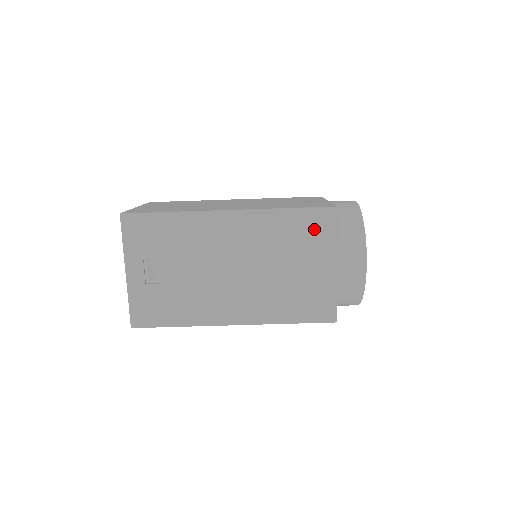
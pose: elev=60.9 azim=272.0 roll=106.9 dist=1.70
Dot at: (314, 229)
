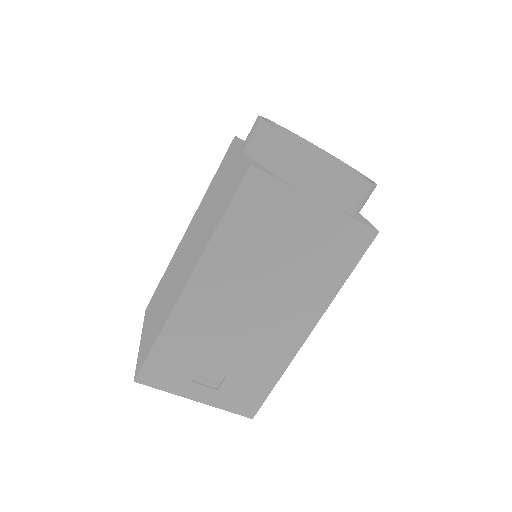
Dot at: (260, 205)
